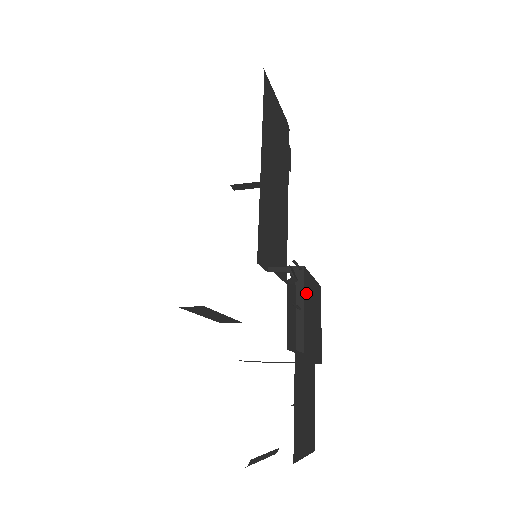
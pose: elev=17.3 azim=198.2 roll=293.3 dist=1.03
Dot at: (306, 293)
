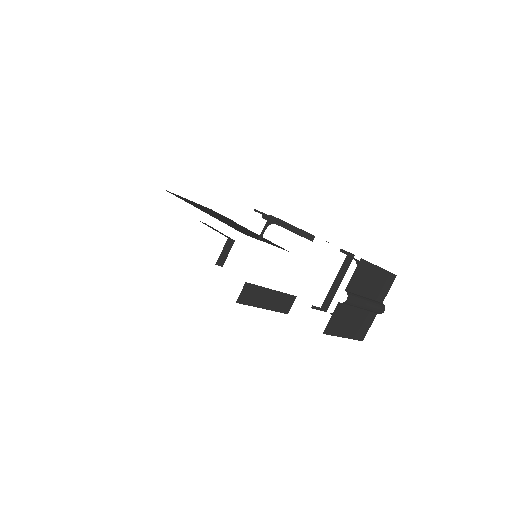
Dot at: occluded
